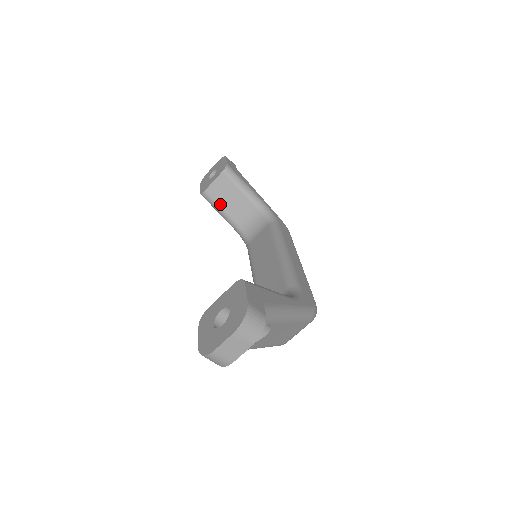
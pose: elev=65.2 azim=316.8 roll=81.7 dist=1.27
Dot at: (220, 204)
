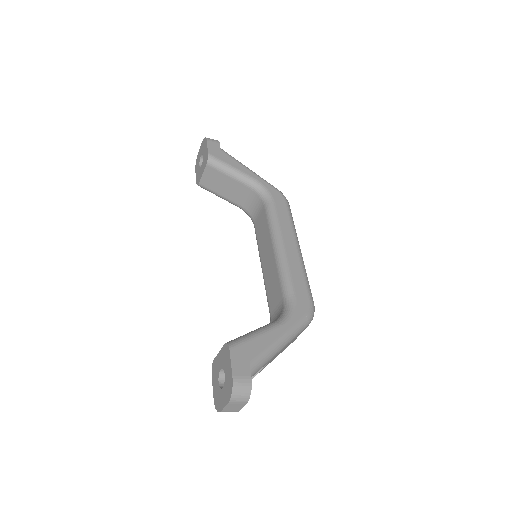
Dot at: (217, 191)
